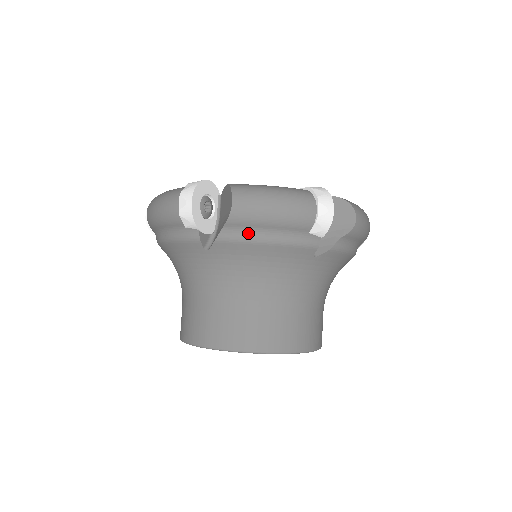
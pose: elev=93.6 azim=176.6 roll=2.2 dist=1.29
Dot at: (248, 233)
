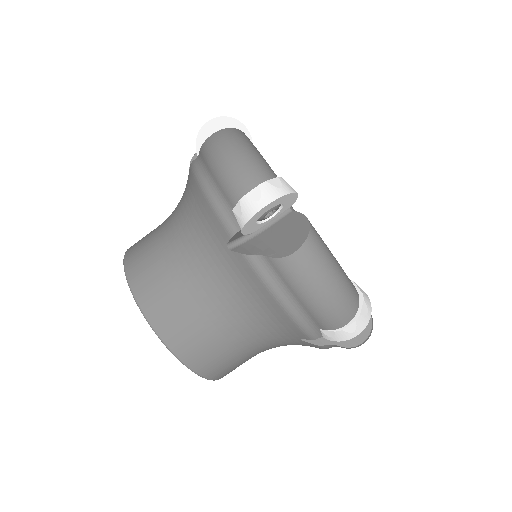
Dot at: (202, 169)
